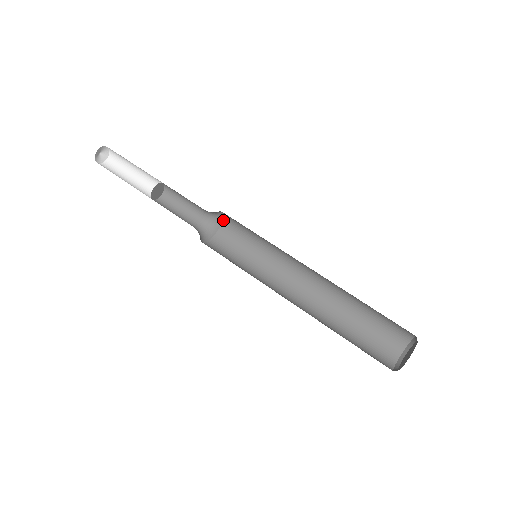
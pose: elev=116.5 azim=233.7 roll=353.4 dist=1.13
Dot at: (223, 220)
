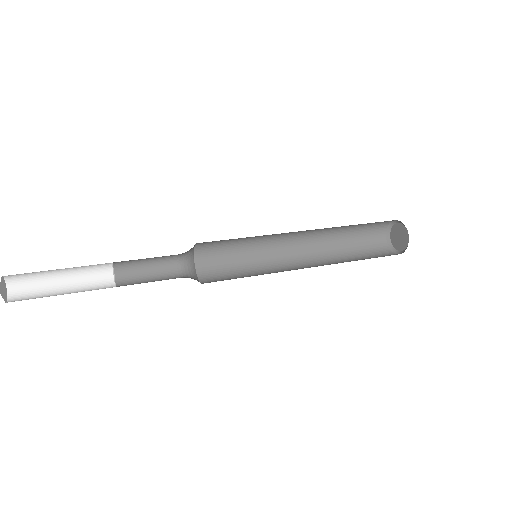
Dot at: (196, 267)
